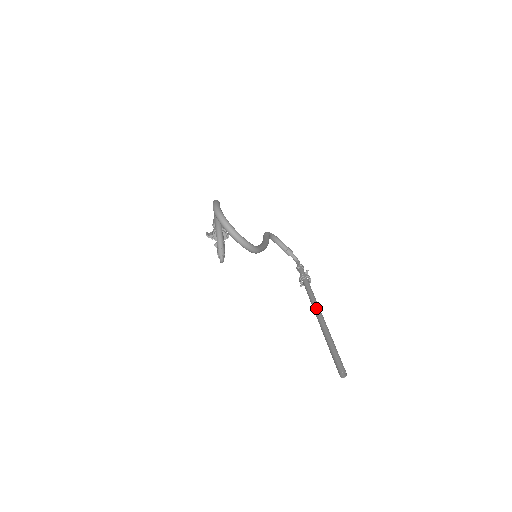
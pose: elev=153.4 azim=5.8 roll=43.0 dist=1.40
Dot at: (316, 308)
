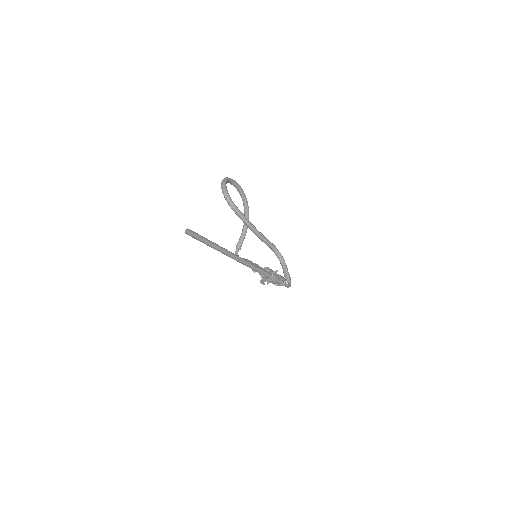
Dot at: (242, 258)
